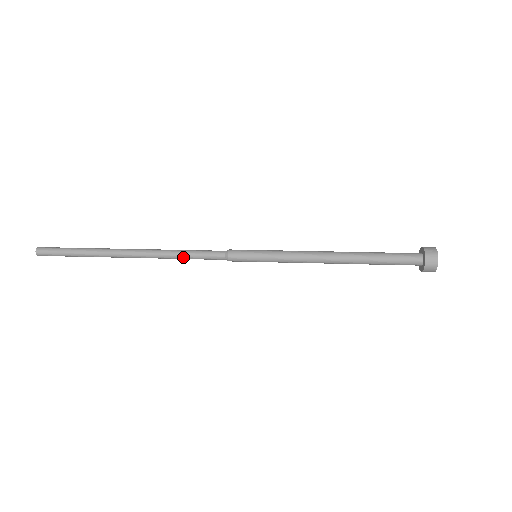
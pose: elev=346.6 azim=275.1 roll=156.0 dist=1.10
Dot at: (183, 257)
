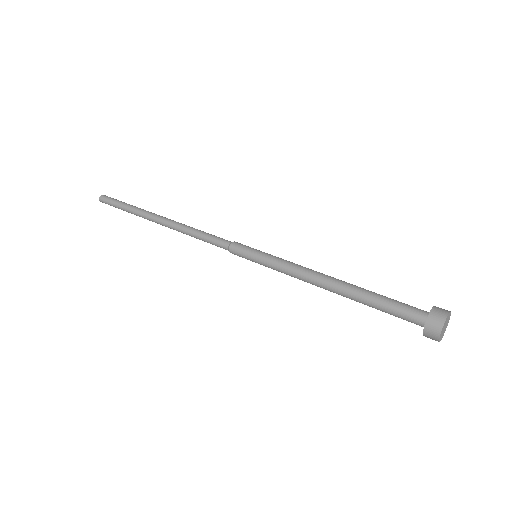
Dot at: (195, 233)
